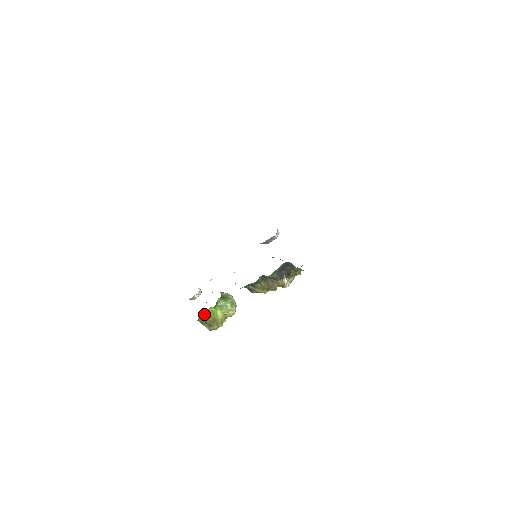
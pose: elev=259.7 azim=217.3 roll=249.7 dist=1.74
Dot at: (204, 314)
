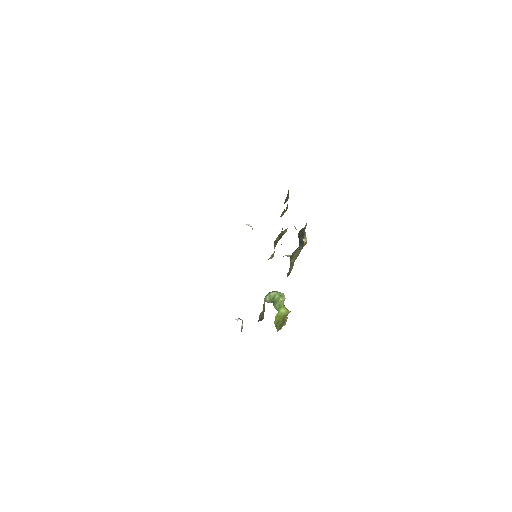
Dot at: (275, 325)
